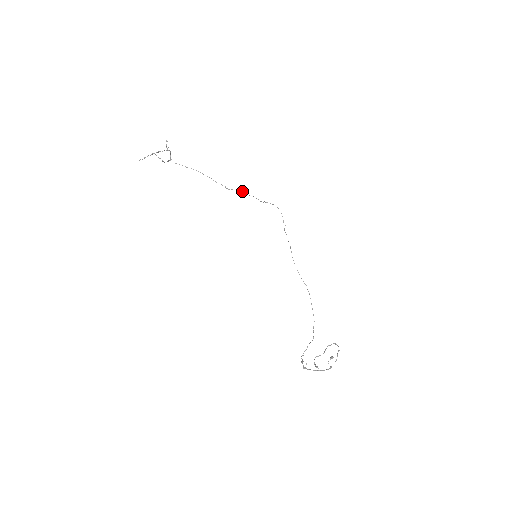
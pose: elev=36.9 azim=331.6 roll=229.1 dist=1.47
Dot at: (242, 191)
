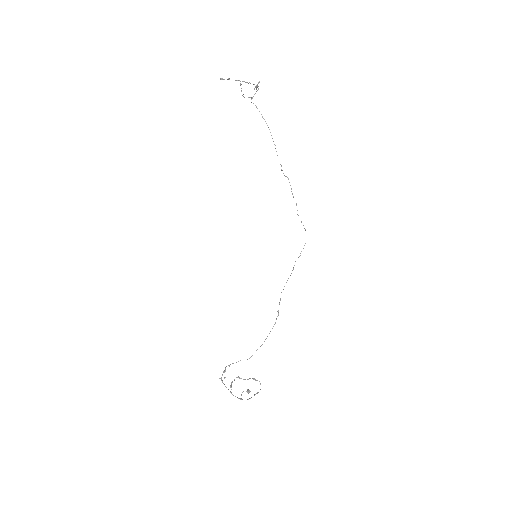
Dot at: occluded
